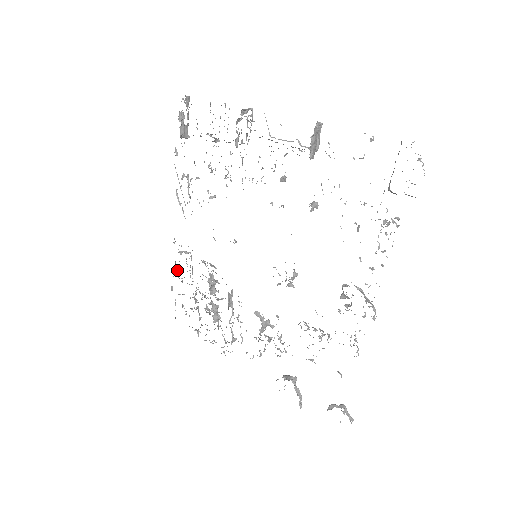
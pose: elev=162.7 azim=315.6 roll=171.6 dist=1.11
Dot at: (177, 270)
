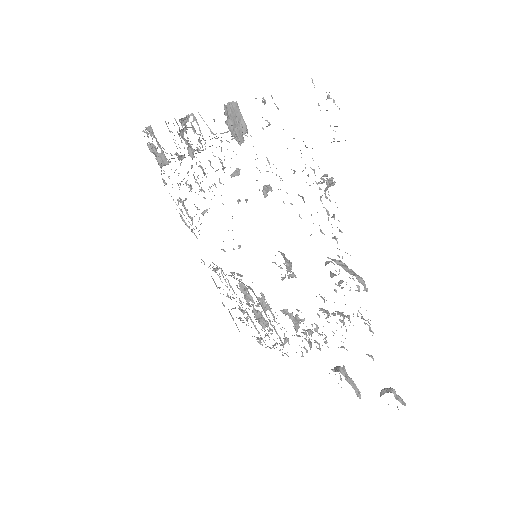
Dot at: (219, 287)
